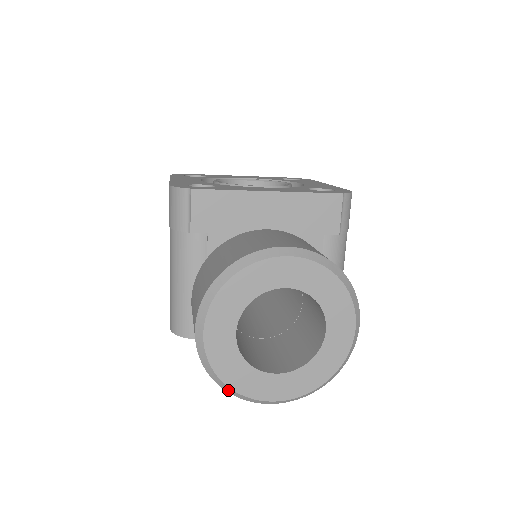
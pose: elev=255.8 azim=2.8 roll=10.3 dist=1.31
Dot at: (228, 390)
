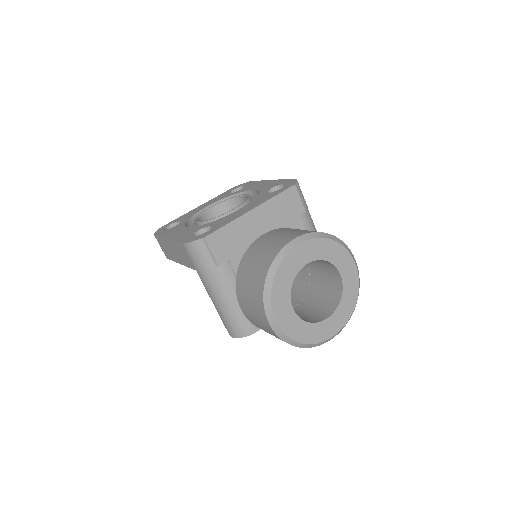
Dot at: (305, 346)
